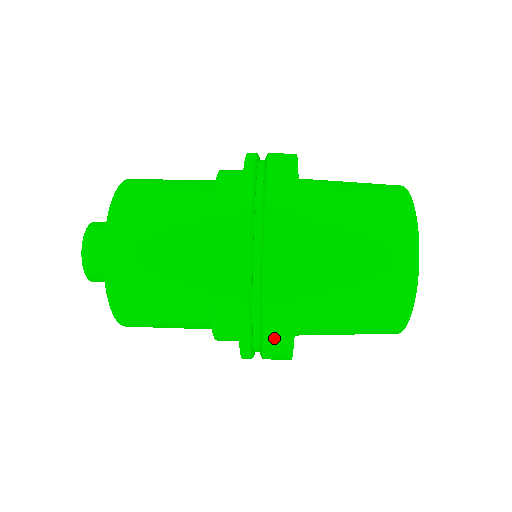
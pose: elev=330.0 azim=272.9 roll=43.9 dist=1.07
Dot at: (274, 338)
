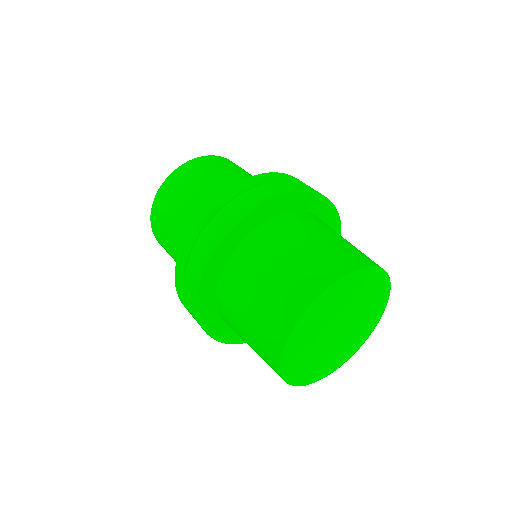
Dot at: occluded
